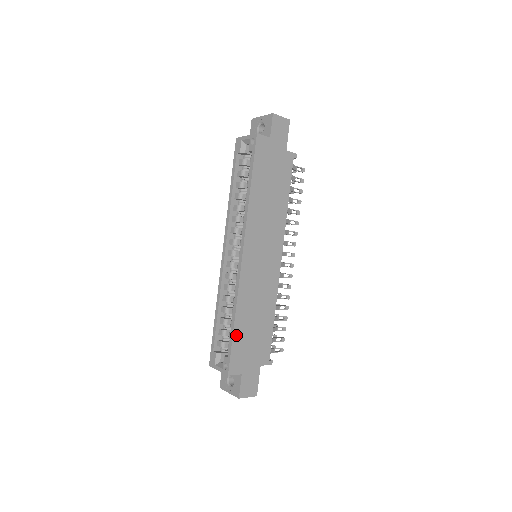
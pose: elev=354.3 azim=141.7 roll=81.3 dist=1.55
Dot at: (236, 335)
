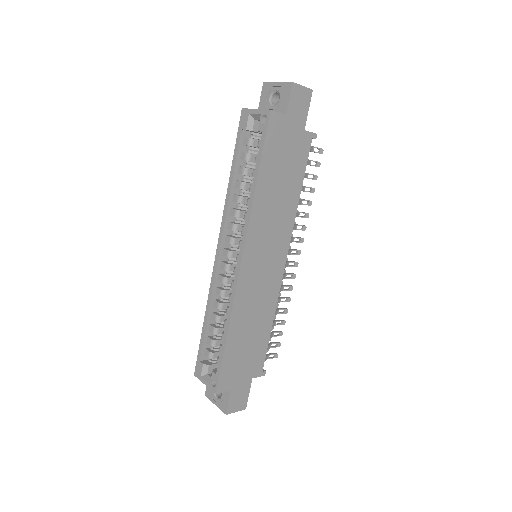
Dot at: (228, 351)
